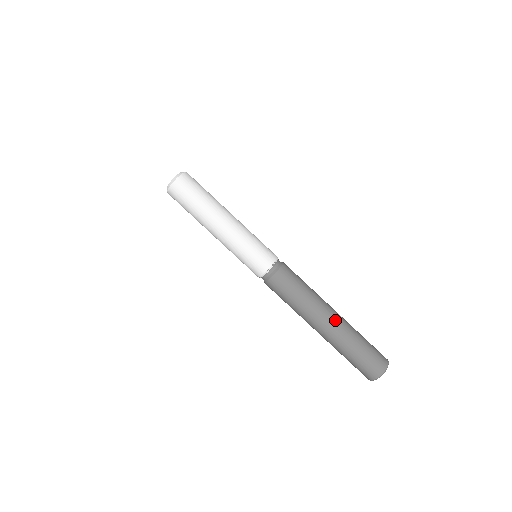
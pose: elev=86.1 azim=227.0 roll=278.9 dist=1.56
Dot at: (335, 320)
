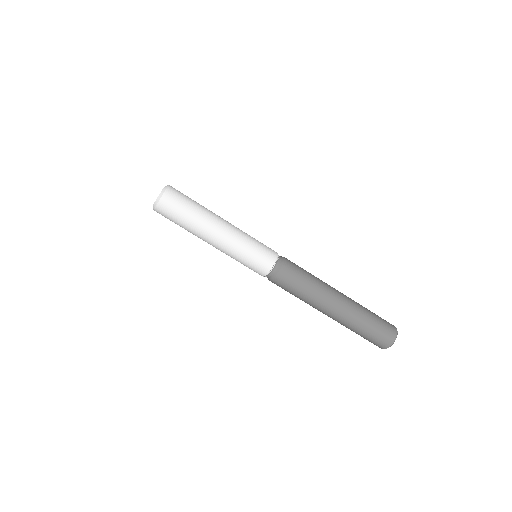
Dot at: (337, 313)
